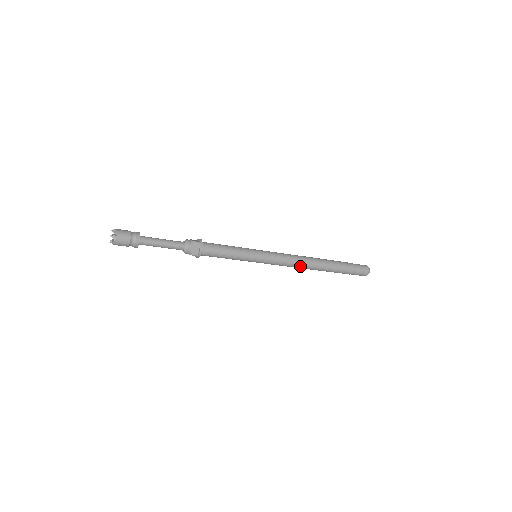
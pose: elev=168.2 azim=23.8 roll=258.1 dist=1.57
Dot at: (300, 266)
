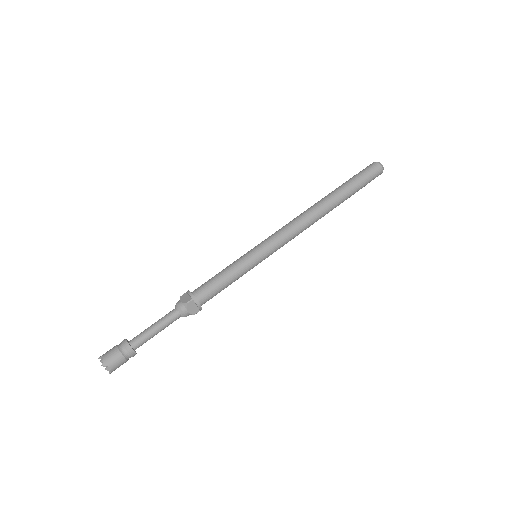
Dot at: (307, 227)
